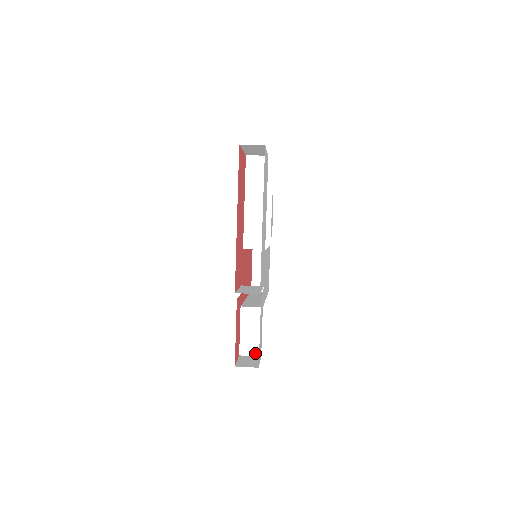
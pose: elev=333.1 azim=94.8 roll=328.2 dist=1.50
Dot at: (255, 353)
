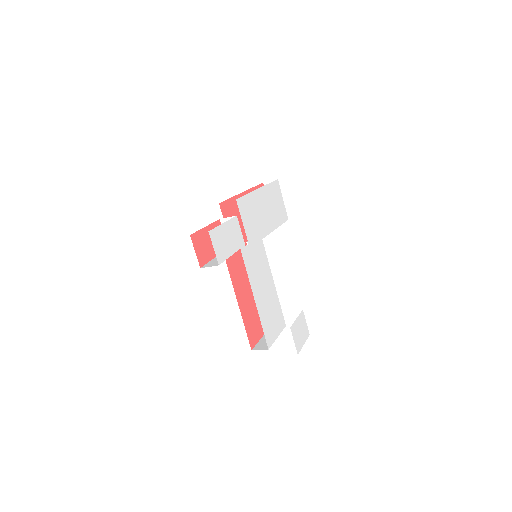
Dot at: (215, 265)
